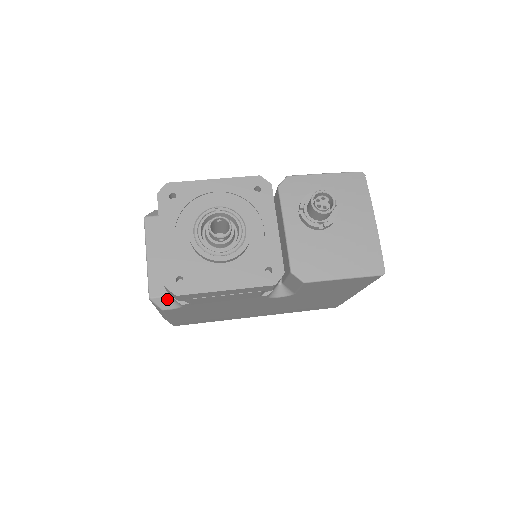
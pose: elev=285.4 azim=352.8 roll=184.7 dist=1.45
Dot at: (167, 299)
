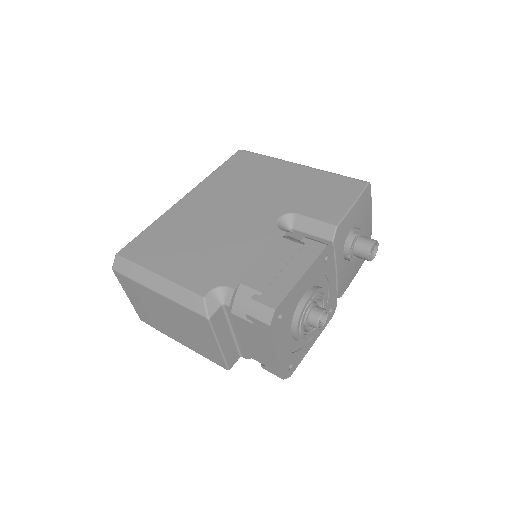
Dot at: occluded
